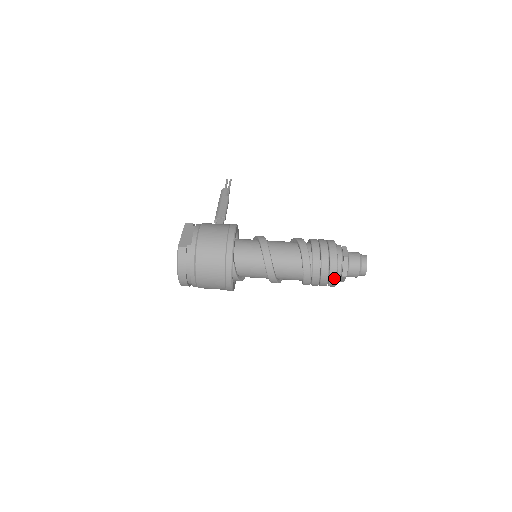
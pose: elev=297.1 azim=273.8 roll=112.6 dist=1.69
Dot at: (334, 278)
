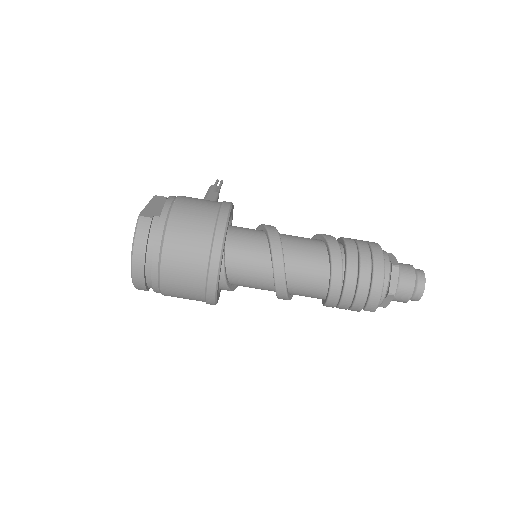
Dot at: (377, 294)
